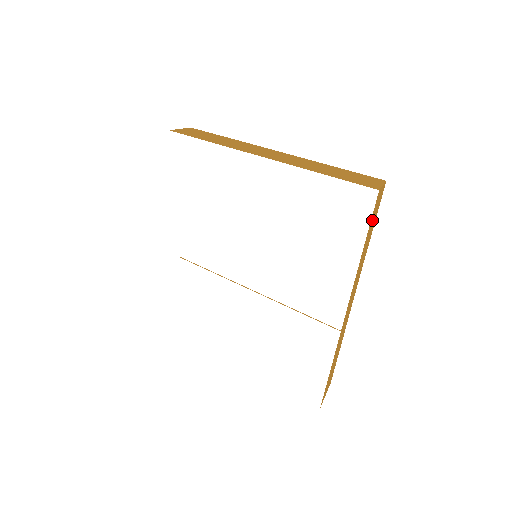
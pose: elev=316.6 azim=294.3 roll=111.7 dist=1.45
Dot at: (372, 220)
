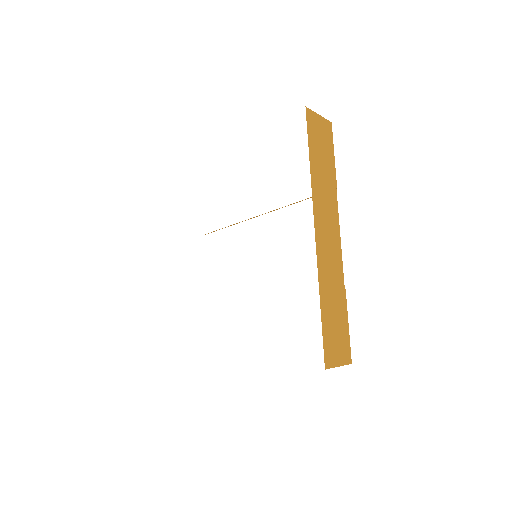
Dot at: (316, 142)
